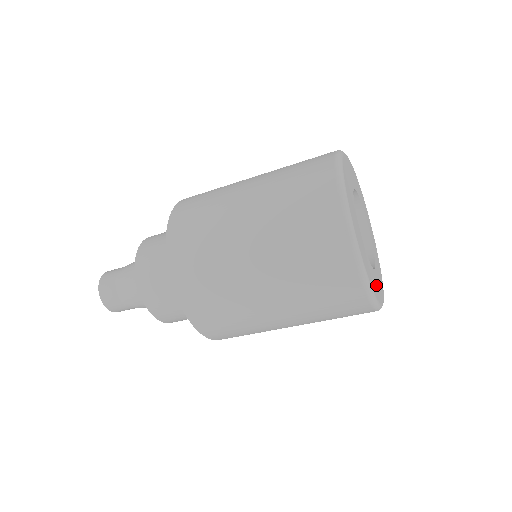
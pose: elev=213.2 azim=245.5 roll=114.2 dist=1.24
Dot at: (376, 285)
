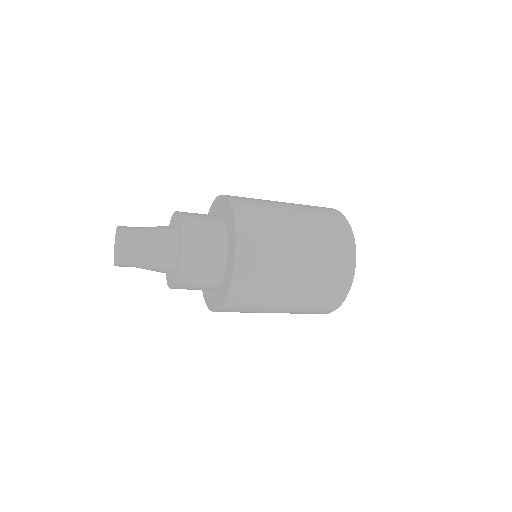
Dot at: occluded
